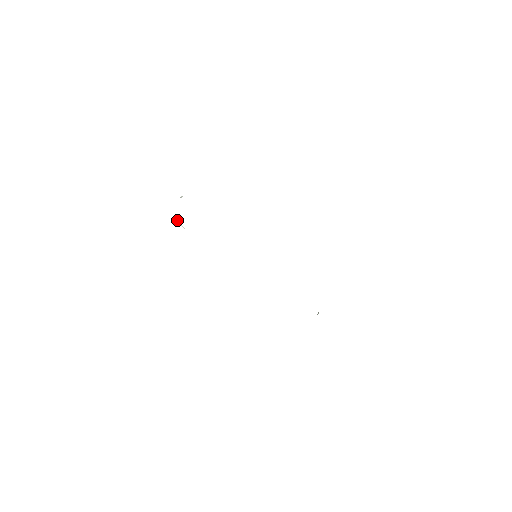
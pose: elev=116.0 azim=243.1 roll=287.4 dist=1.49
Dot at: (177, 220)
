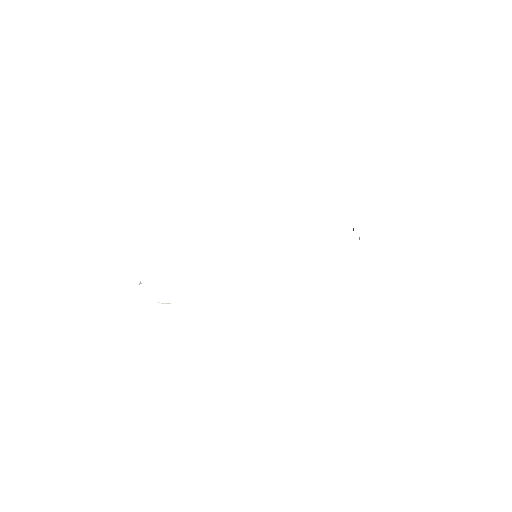
Dot at: occluded
